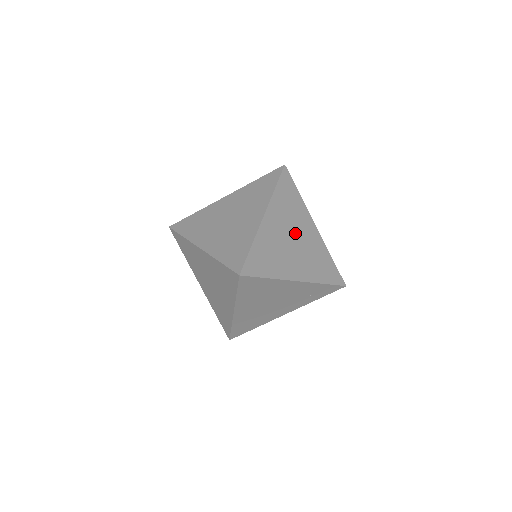
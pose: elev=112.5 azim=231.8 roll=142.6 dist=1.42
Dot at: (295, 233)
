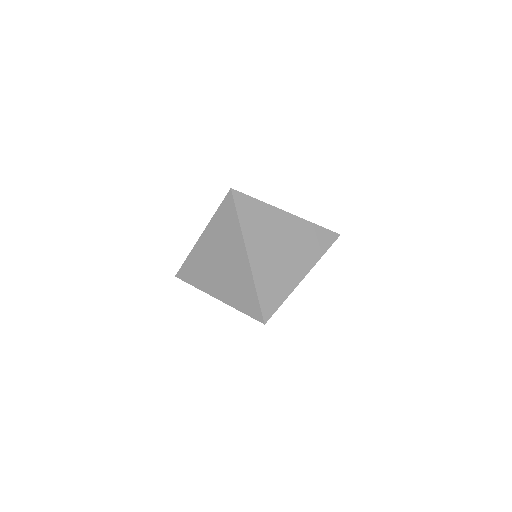
Dot at: (278, 241)
